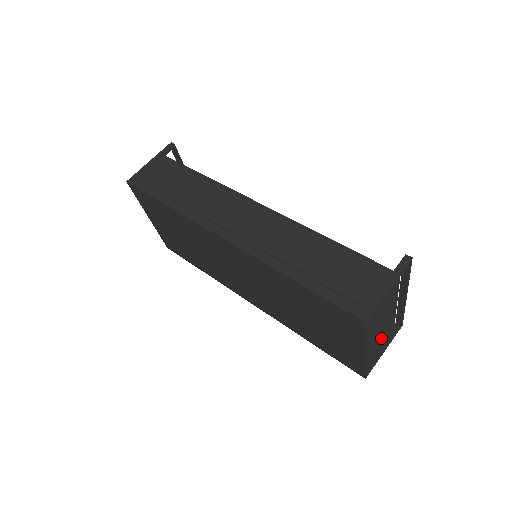
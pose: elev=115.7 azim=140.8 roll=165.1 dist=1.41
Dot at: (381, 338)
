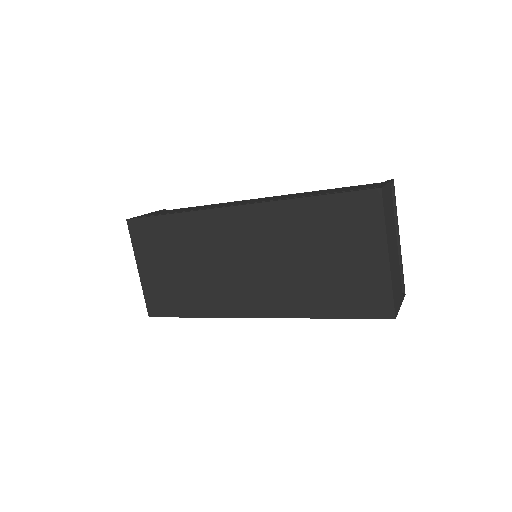
Dot at: (394, 264)
